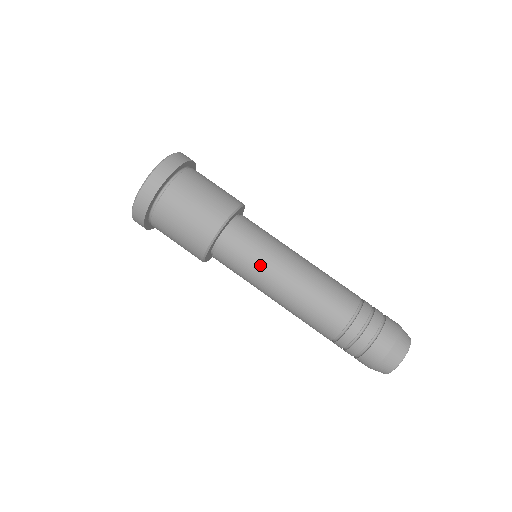
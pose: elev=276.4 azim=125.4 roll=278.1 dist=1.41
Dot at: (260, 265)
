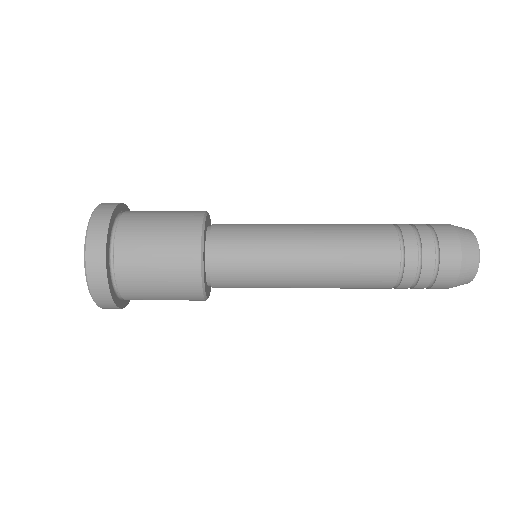
Dot at: (269, 229)
